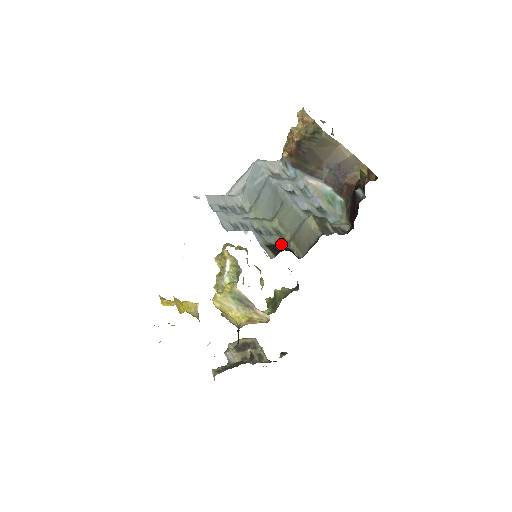
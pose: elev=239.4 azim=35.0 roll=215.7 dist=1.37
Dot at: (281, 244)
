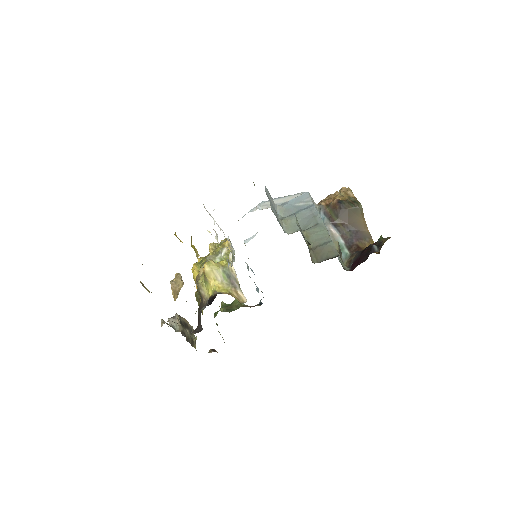
Dot at: (307, 245)
